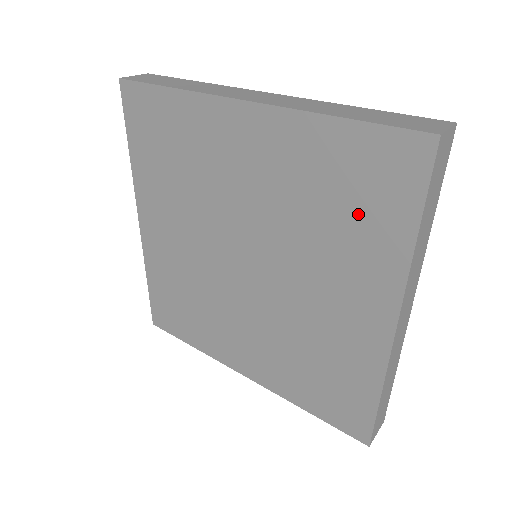
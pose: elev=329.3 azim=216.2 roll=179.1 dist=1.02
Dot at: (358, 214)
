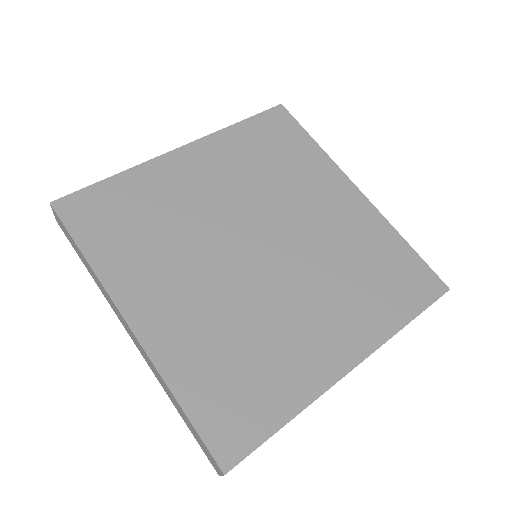
Dot at: (287, 154)
